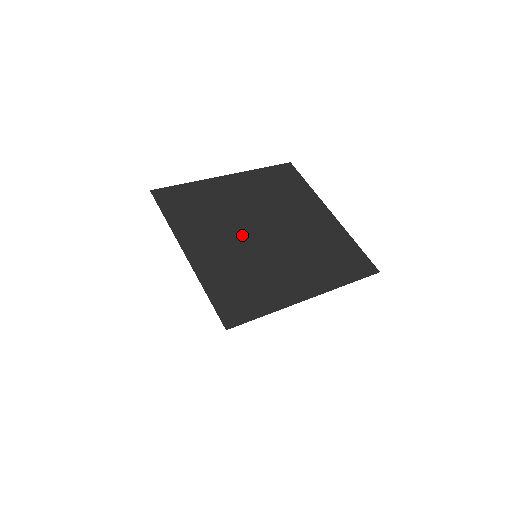
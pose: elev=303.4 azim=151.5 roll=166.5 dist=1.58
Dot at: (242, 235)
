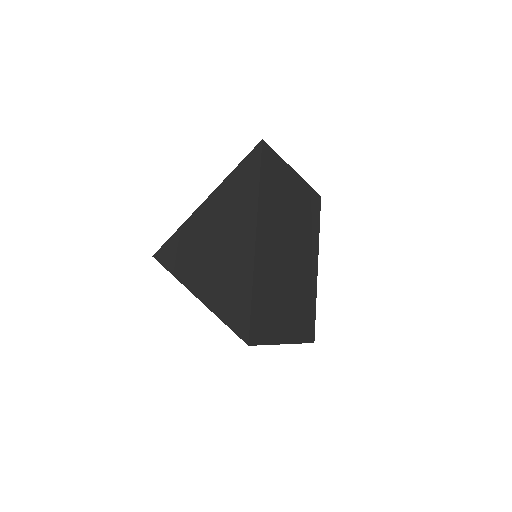
Dot at: (284, 249)
